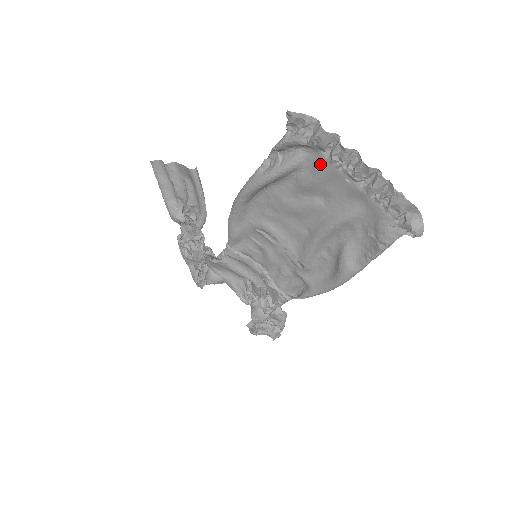
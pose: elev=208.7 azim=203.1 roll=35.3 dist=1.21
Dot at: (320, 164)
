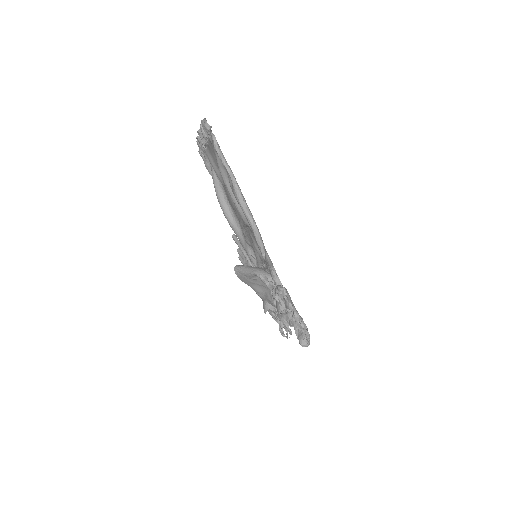
Dot at: occluded
